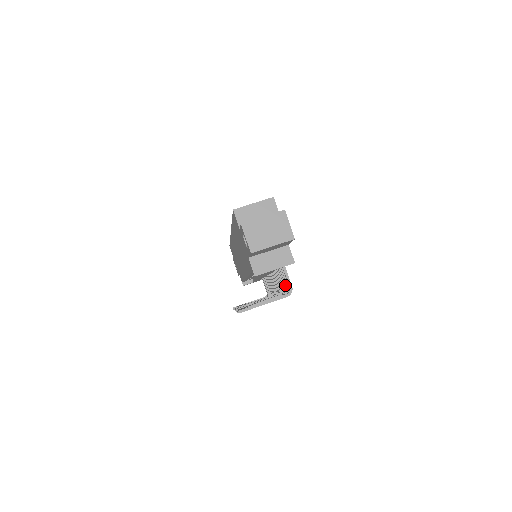
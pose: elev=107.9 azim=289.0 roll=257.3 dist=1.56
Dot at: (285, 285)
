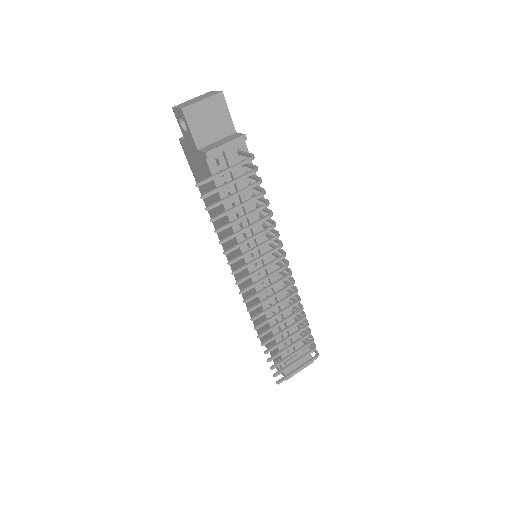
Dot at: (256, 178)
